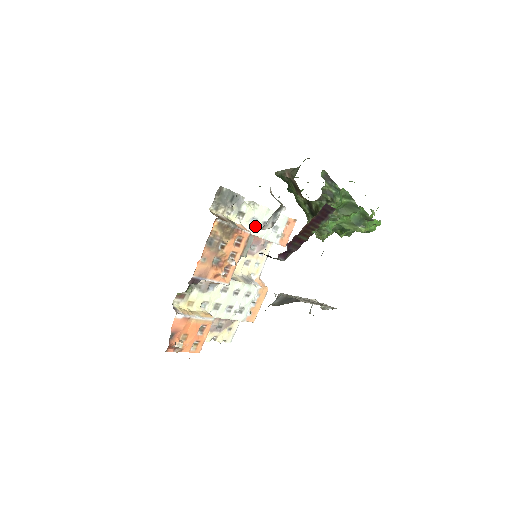
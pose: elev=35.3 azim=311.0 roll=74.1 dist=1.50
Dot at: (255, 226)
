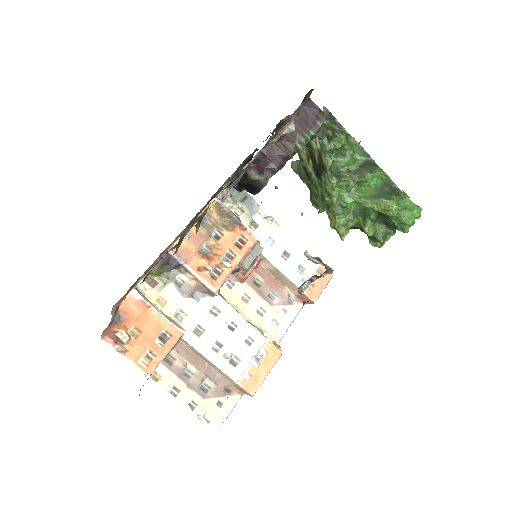
Dot at: (271, 249)
